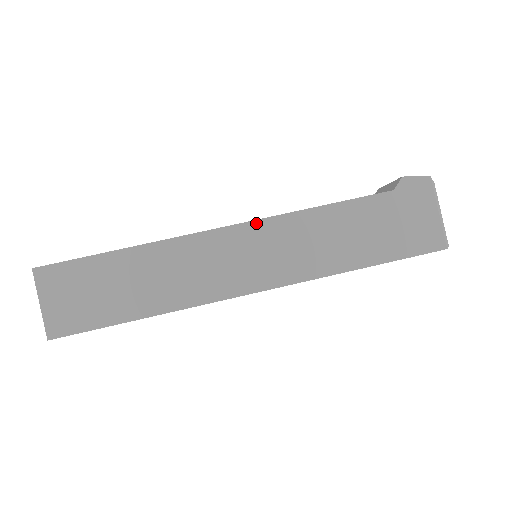
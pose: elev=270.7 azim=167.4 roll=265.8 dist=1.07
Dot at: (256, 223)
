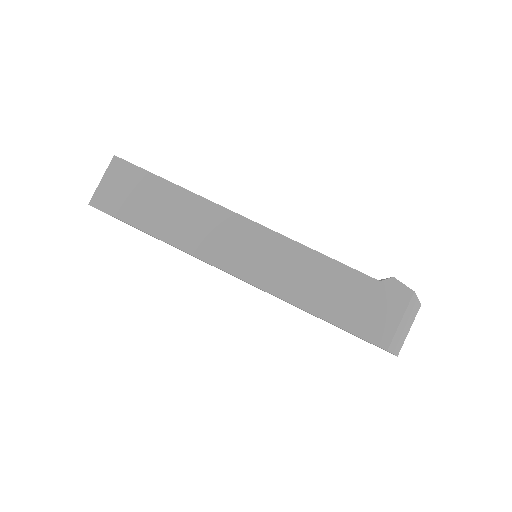
Dot at: (269, 231)
